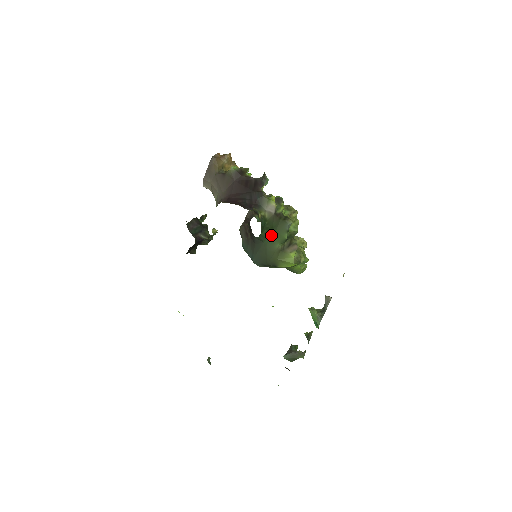
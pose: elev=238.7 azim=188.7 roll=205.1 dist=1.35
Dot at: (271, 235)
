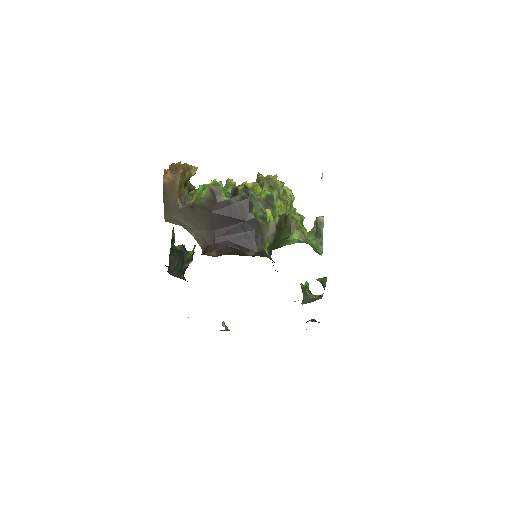
Dot at: occluded
